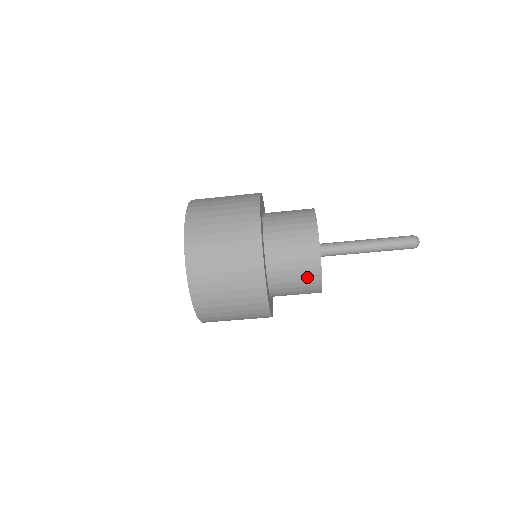
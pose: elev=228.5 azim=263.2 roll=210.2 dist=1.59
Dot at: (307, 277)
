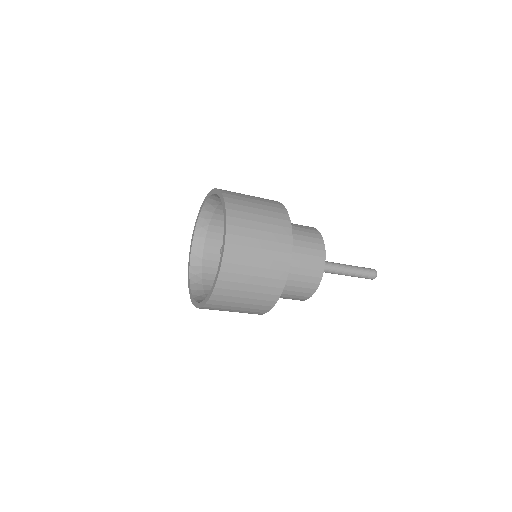
Dot at: occluded
